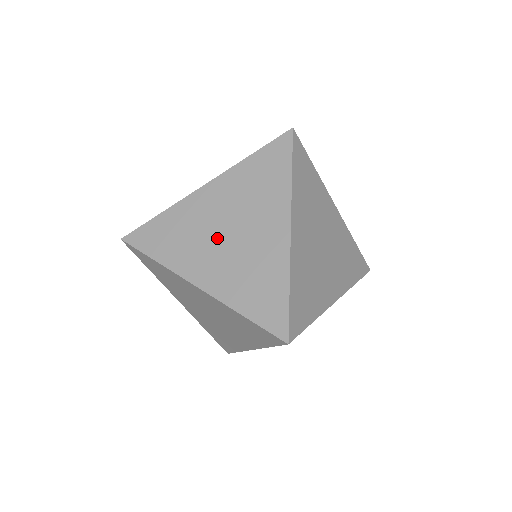
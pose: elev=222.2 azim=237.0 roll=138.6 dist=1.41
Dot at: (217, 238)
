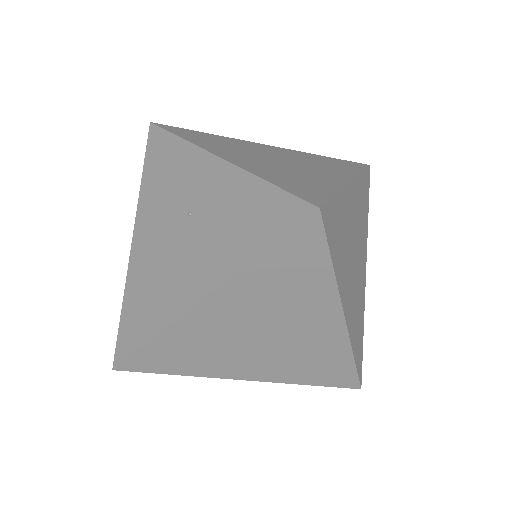
Dot at: (249, 345)
